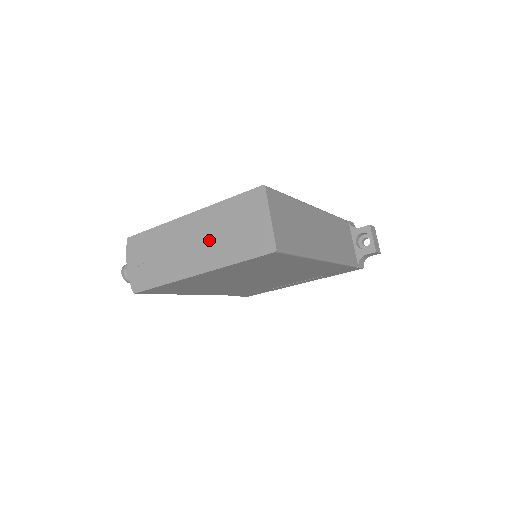
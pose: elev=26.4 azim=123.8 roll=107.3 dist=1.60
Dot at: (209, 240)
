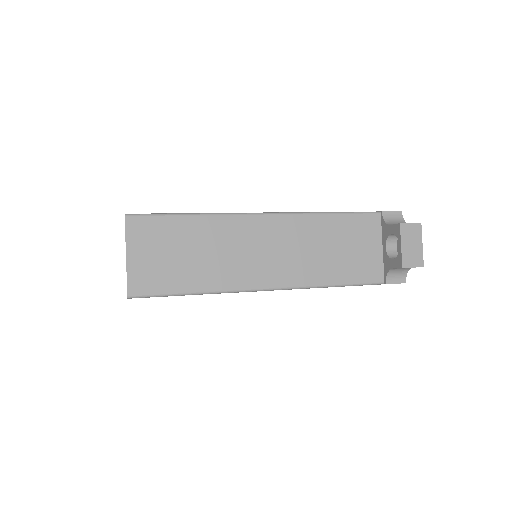
Dot at: occluded
